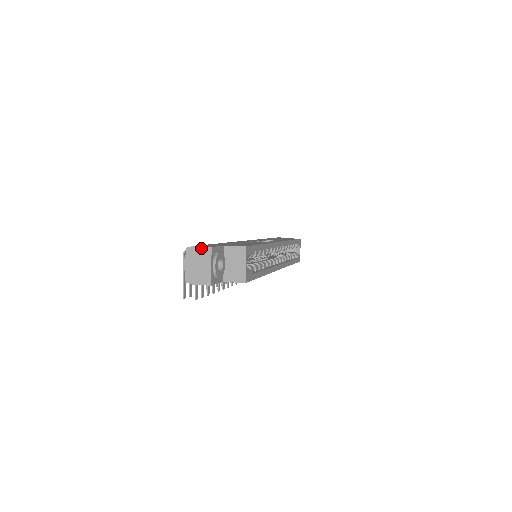
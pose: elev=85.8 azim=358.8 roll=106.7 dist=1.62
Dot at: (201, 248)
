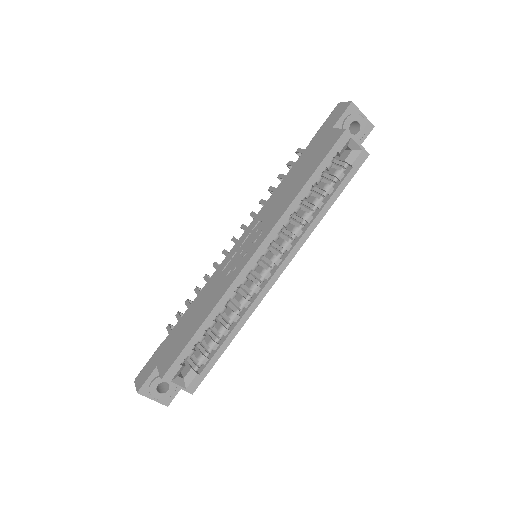
Dot at: (137, 388)
